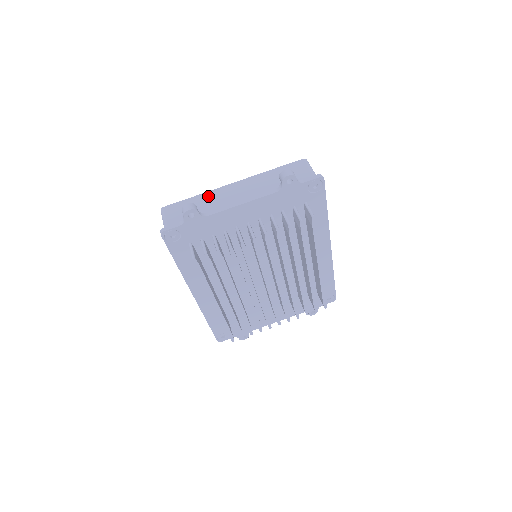
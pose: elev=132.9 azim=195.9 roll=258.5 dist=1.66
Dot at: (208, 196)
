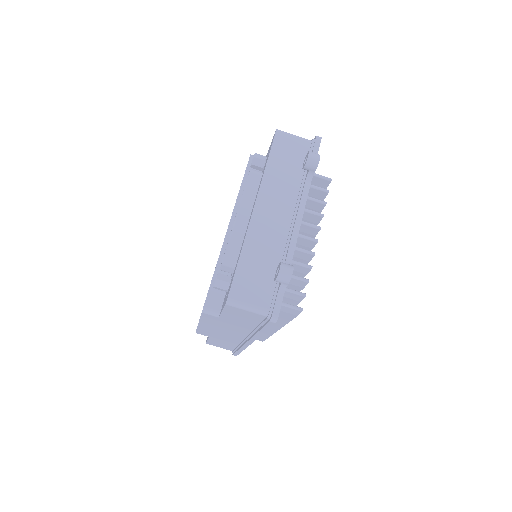
Dot at: (253, 243)
